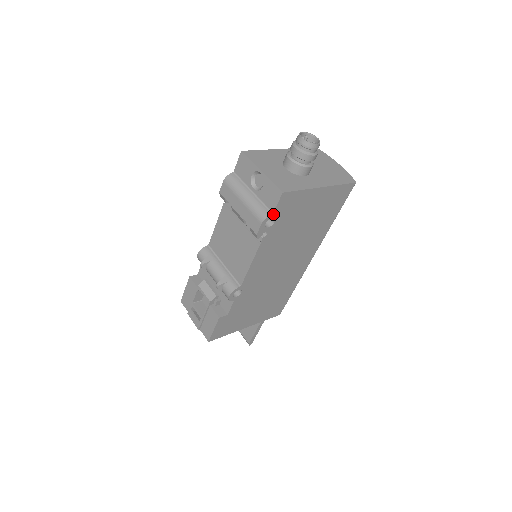
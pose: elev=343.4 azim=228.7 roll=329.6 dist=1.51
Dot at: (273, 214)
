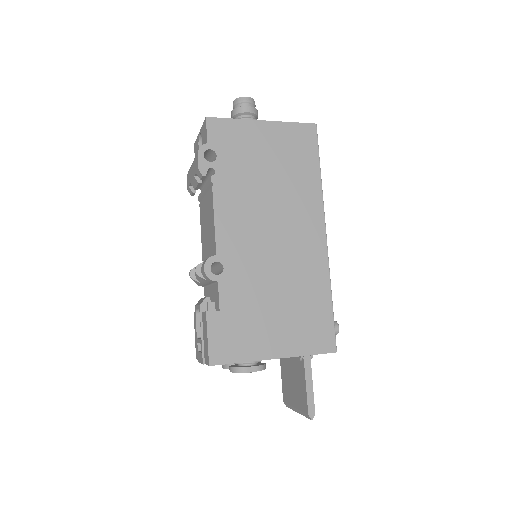
Dot at: (208, 144)
